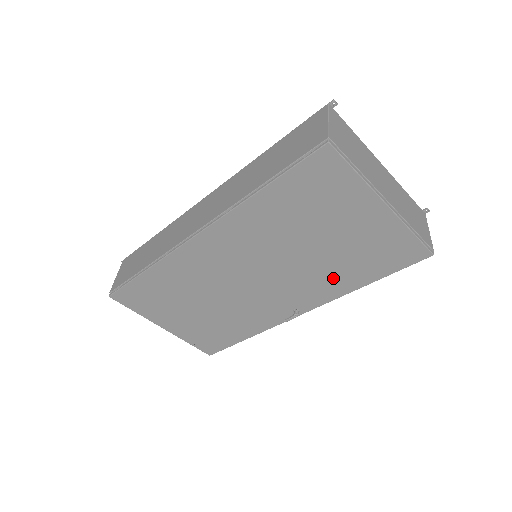
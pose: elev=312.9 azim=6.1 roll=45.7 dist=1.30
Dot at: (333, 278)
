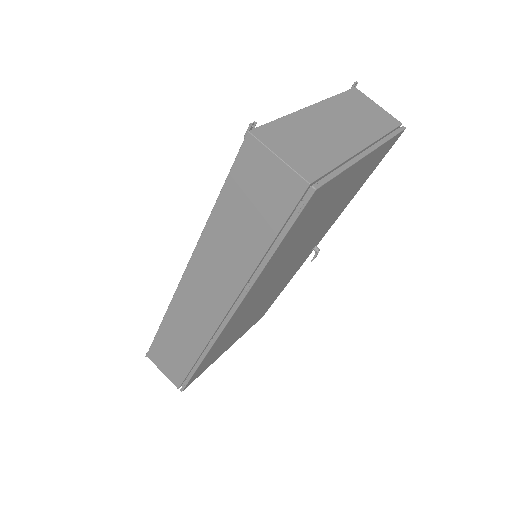
Dot at: (336, 214)
